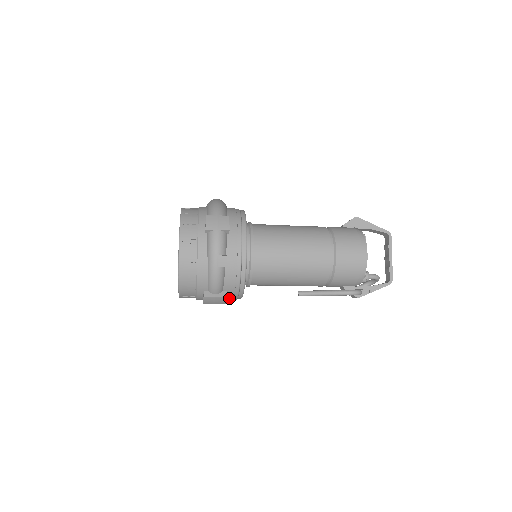
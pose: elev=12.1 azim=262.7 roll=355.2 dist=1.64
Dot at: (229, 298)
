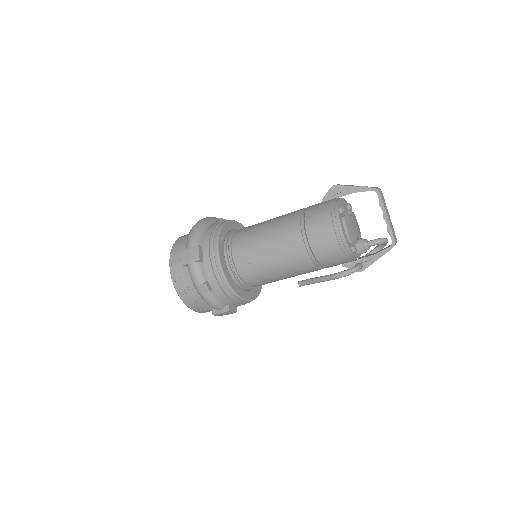
Dot at: (240, 305)
